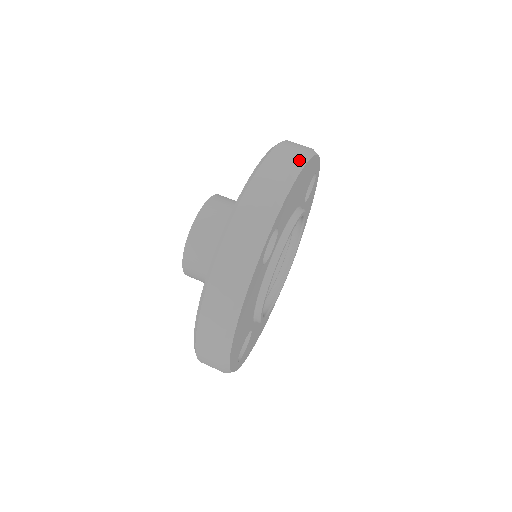
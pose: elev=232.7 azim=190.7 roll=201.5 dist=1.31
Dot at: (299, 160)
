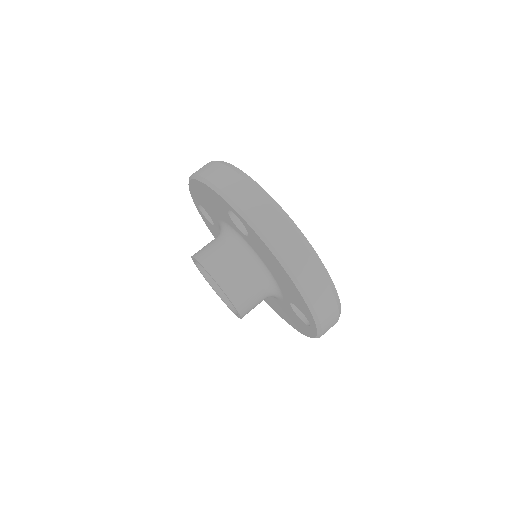
Dot at: (214, 161)
